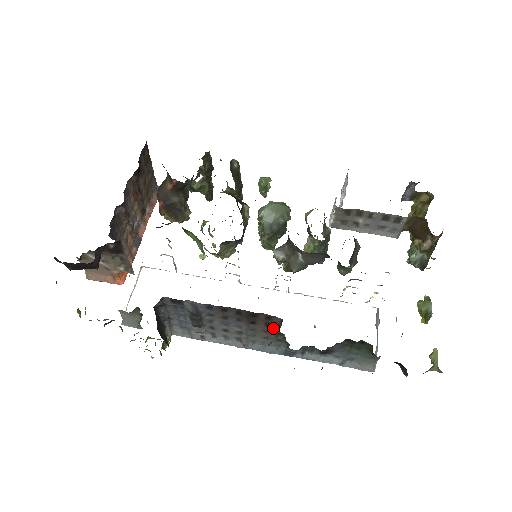
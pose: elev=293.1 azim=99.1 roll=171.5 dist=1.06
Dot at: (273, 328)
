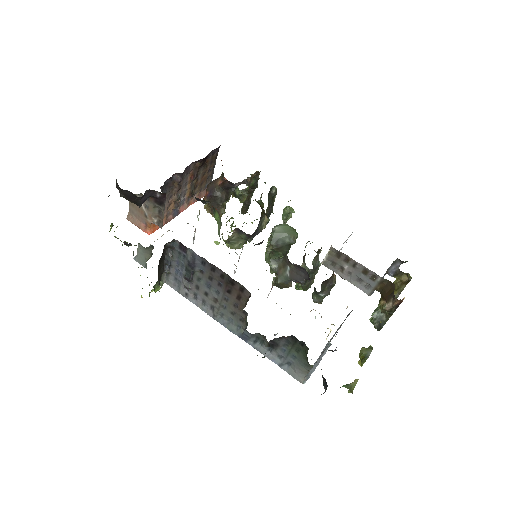
Dot at: (242, 303)
